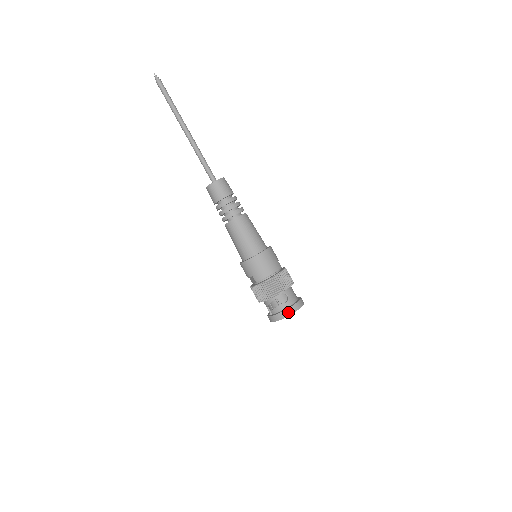
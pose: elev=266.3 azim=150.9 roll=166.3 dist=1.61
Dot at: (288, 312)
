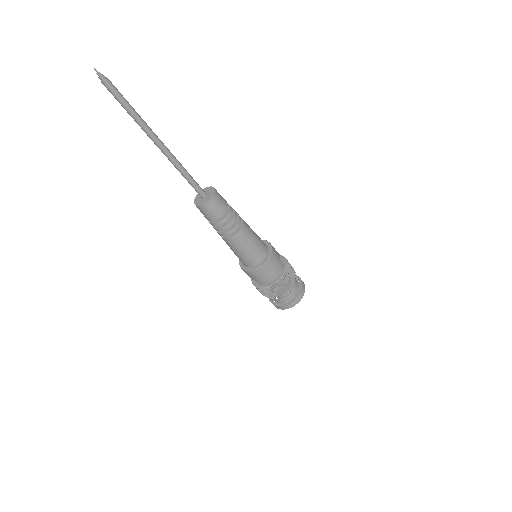
Dot at: (292, 304)
